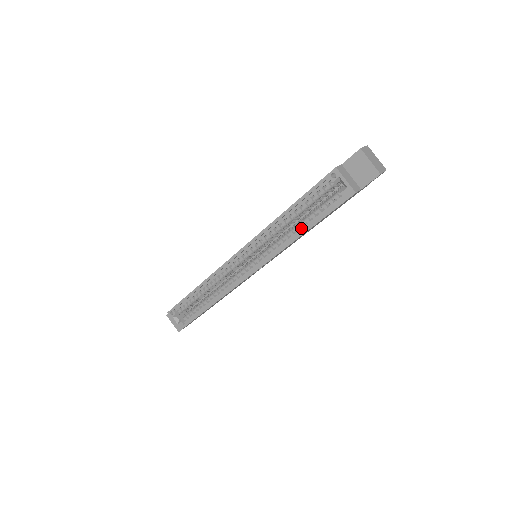
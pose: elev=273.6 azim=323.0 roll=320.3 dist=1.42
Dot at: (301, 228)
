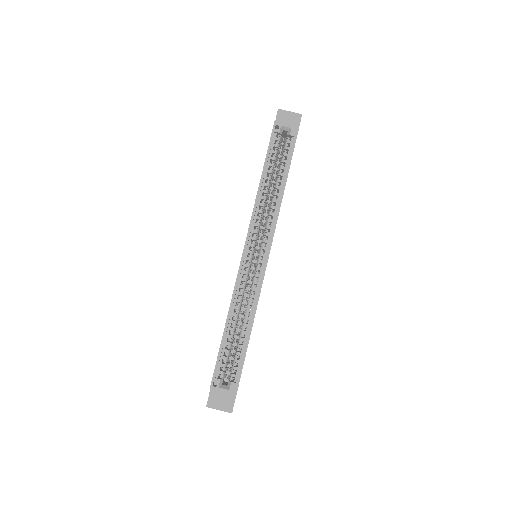
Dot at: (280, 183)
